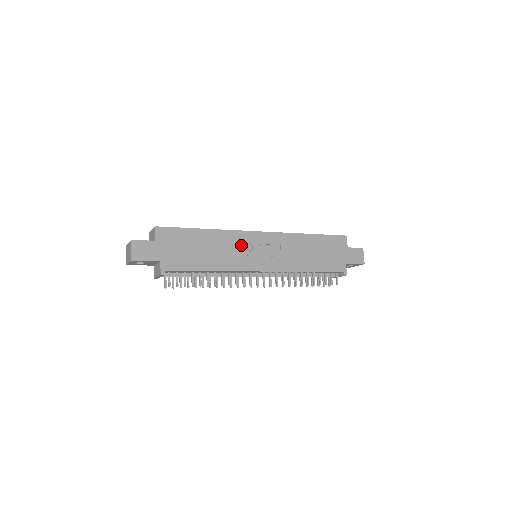
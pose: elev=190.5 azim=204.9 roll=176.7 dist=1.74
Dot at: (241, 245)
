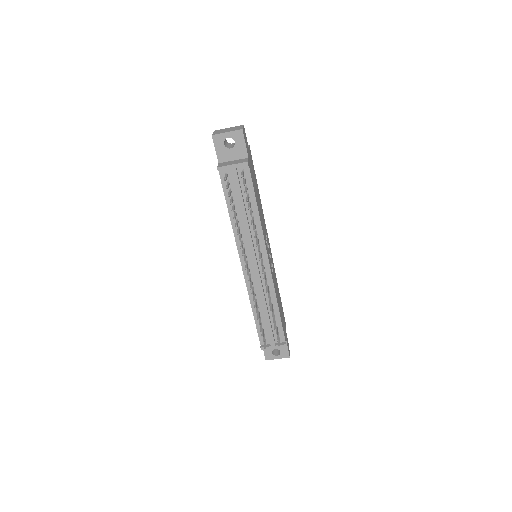
Dot at: (265, 231)
